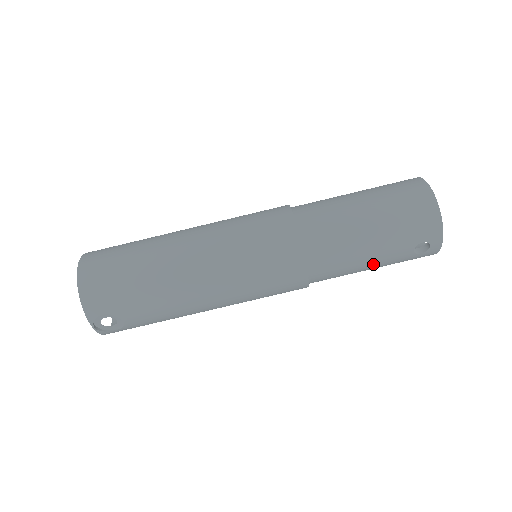
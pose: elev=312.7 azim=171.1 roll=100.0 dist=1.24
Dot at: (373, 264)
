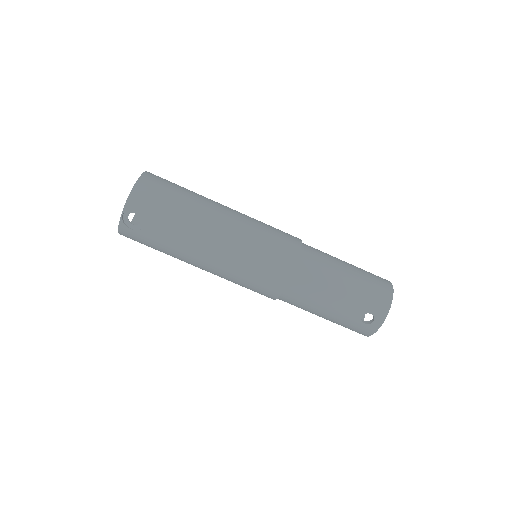
Dot at: (331, 309)
